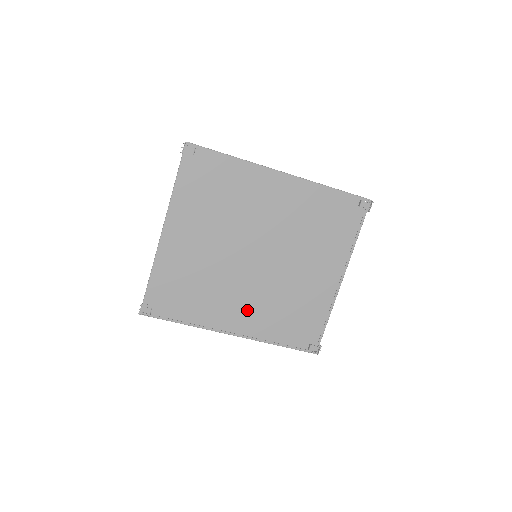
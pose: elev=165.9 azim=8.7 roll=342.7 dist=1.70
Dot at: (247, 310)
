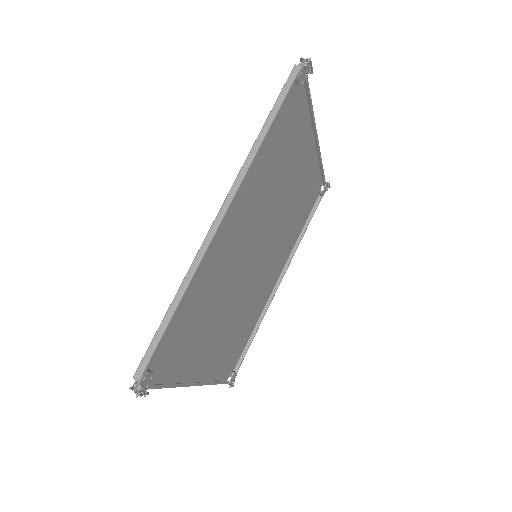
Dot at: (275, 265)
